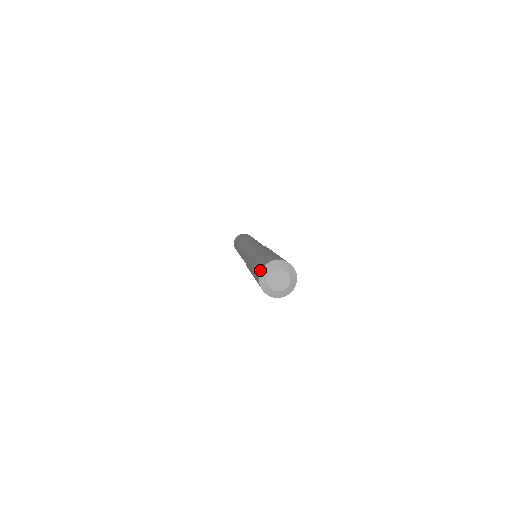
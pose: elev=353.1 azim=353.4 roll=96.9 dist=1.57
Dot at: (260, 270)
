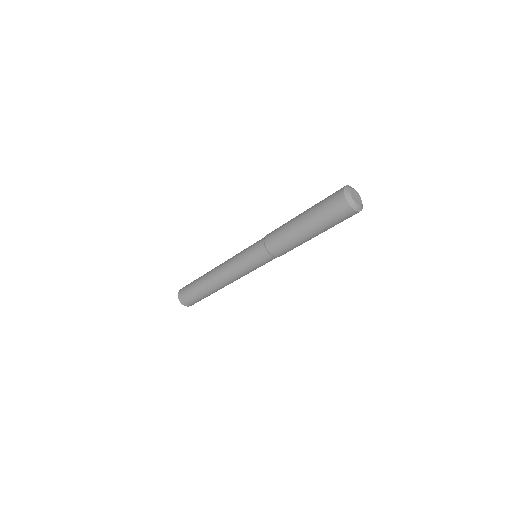
Dot at: (342, 190)
